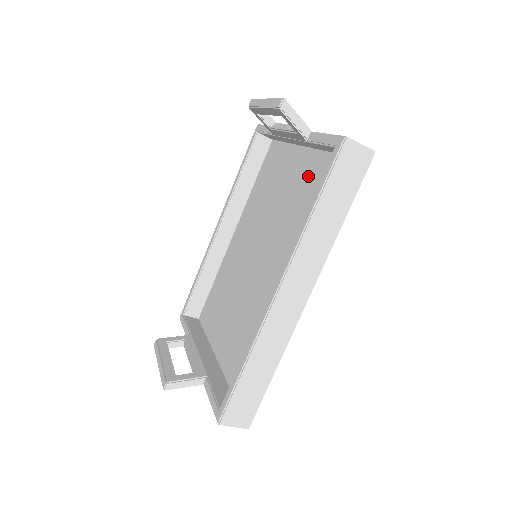
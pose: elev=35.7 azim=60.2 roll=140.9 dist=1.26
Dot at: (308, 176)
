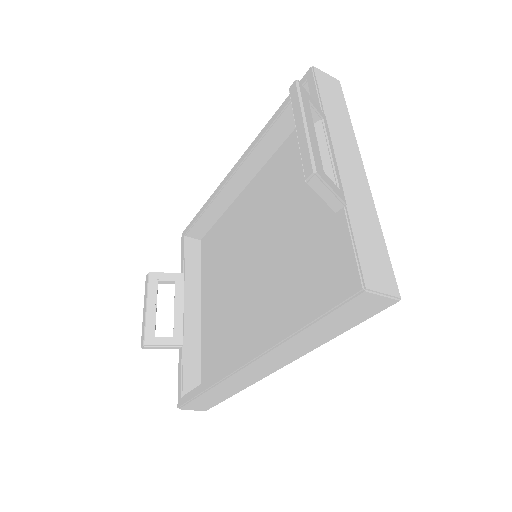
Dot at: (331, 229)
